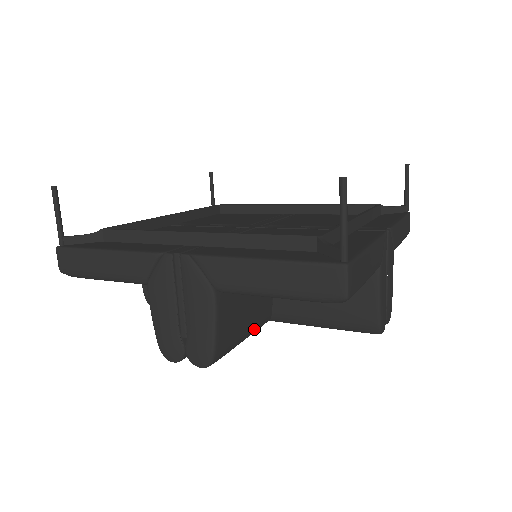
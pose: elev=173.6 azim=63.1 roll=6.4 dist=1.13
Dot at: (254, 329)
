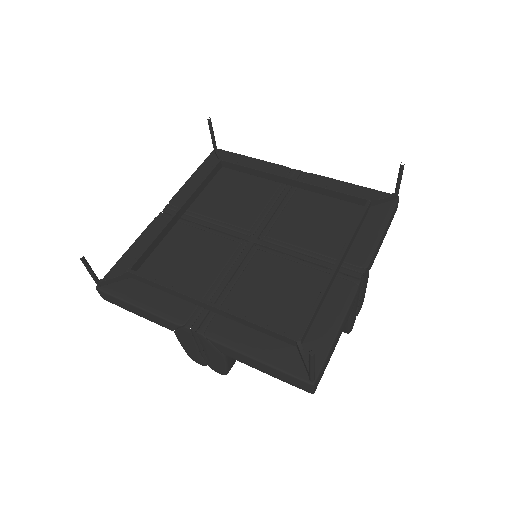
Dot at: occluded
